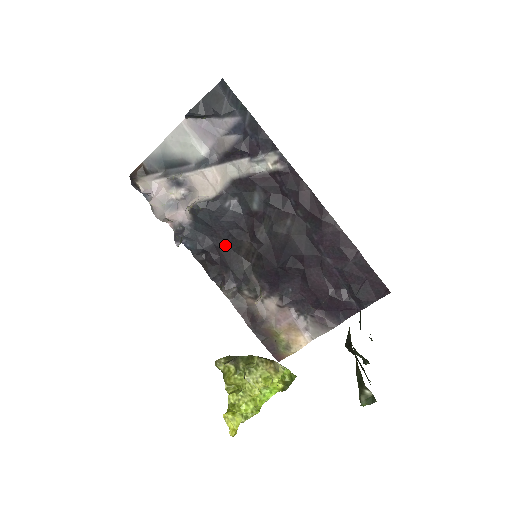
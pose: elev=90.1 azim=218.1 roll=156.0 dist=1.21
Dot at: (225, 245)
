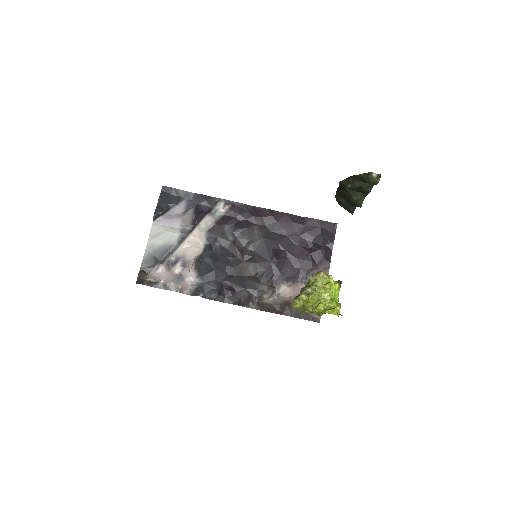
Dot at: (230, 277)
